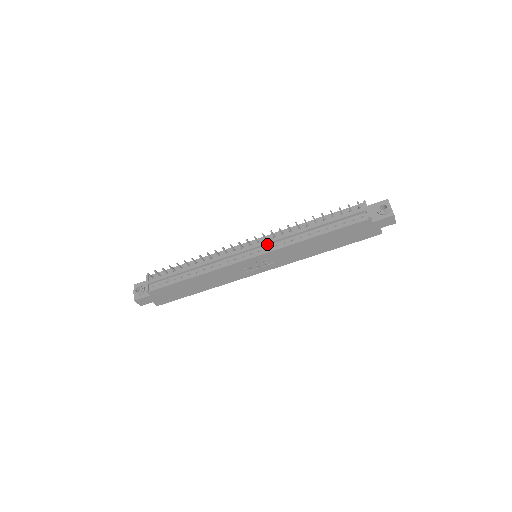
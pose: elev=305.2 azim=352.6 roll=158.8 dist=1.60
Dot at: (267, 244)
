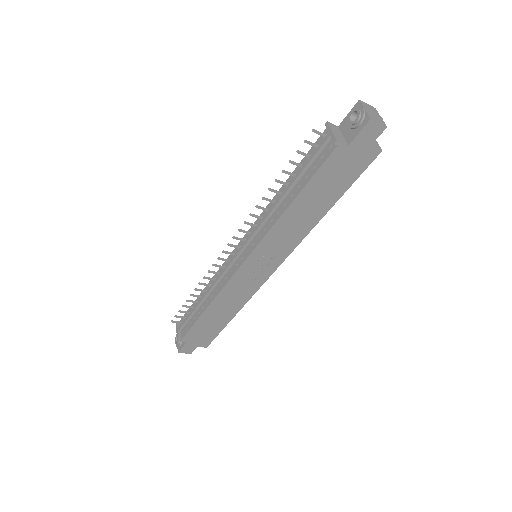
Dot at: (251, 239)
